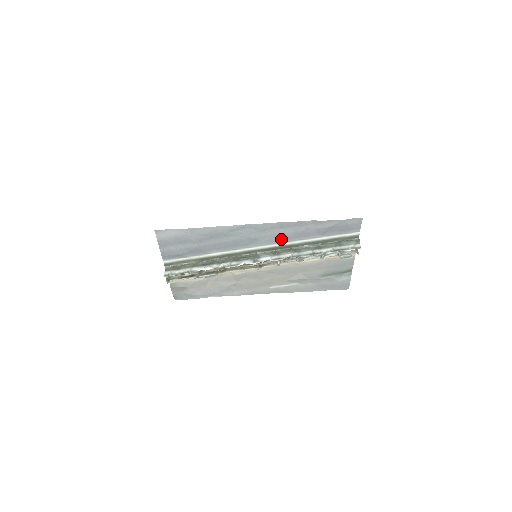
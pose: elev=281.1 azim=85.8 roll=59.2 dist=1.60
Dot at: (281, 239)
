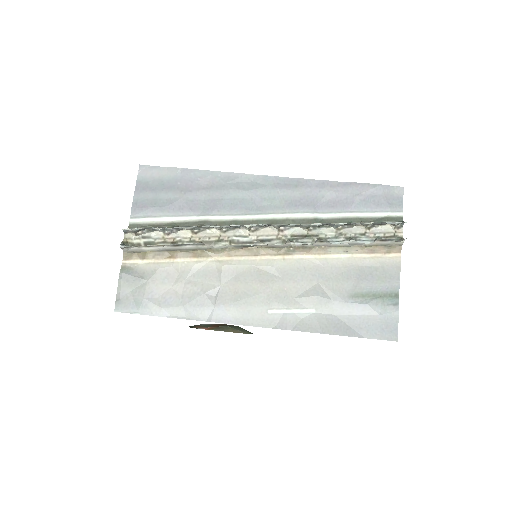
Dot at: (295, 206)
